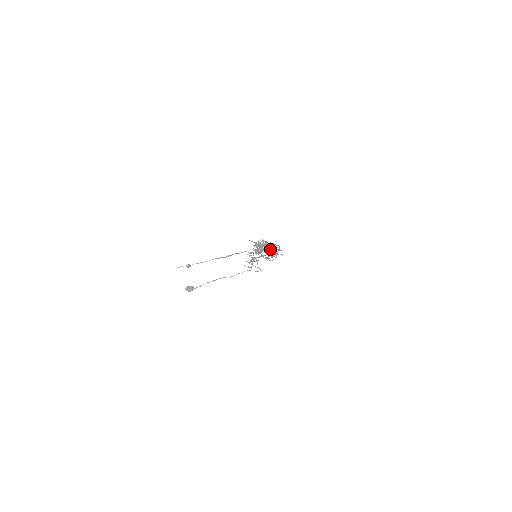
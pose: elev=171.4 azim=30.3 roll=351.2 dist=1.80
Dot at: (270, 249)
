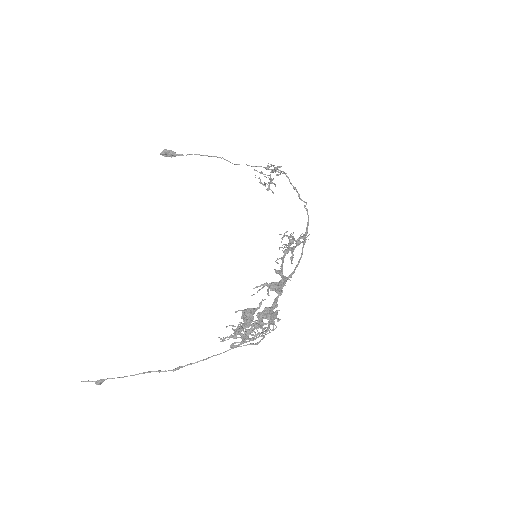
Dot at: (262, 338)
